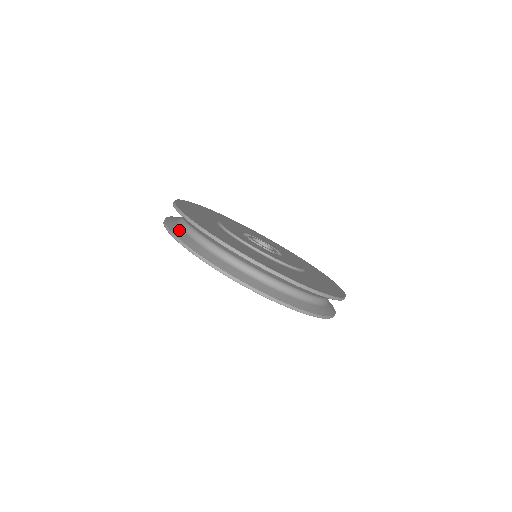
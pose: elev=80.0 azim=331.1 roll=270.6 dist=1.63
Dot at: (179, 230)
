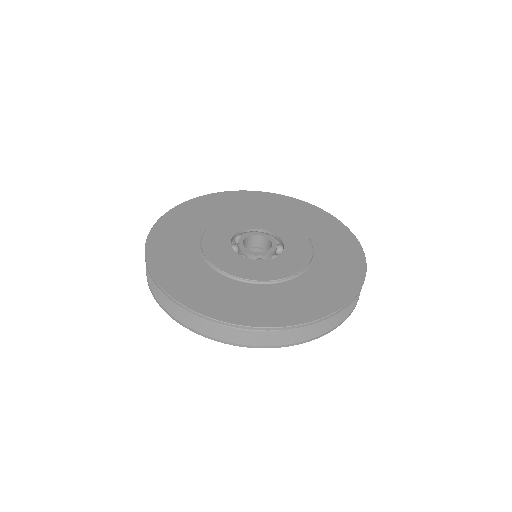
Dot at: (169, 299)
